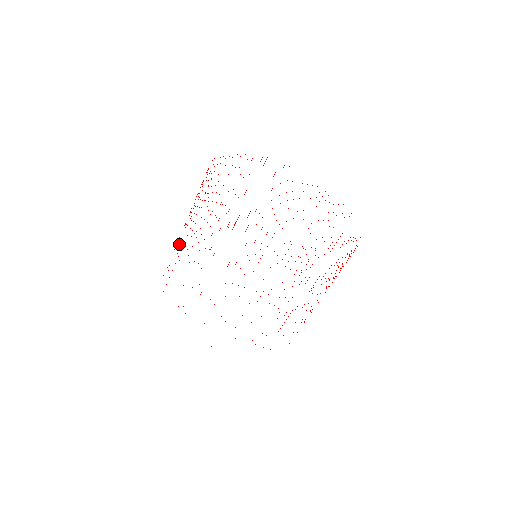
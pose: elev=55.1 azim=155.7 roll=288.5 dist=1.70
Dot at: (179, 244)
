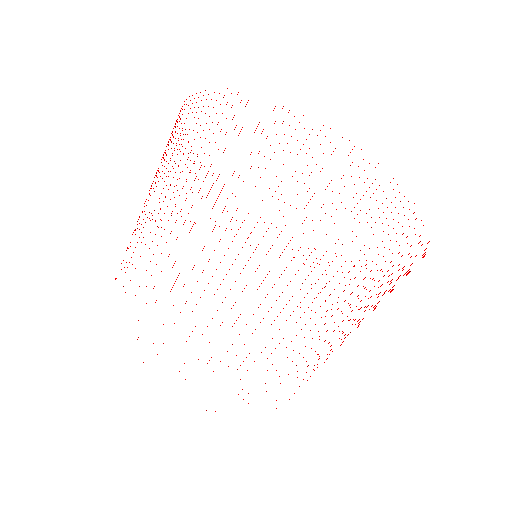
Dot at: occluded
